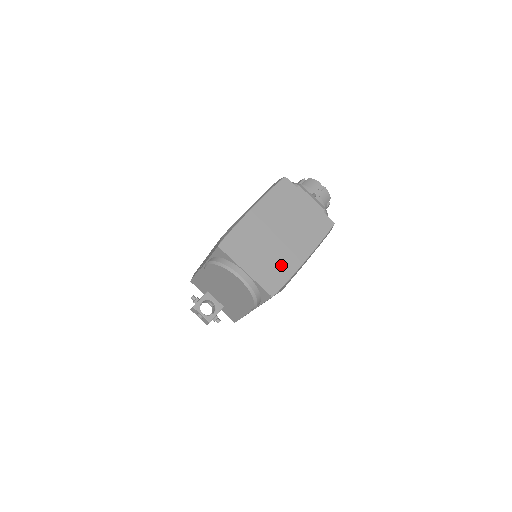
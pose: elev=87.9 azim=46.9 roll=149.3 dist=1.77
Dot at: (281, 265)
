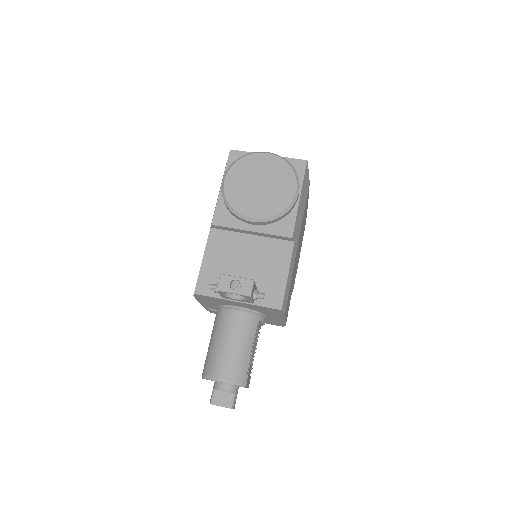
Dot at: occluded
